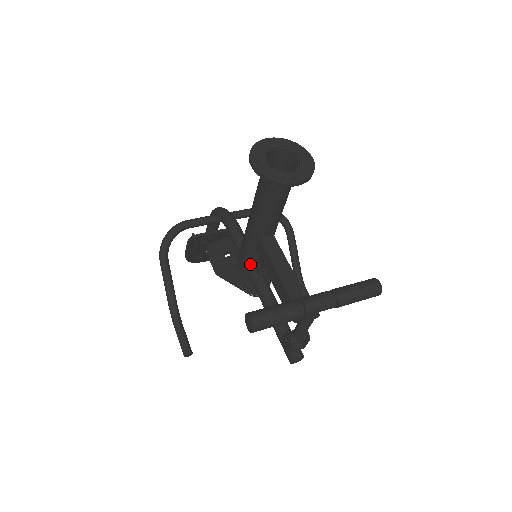
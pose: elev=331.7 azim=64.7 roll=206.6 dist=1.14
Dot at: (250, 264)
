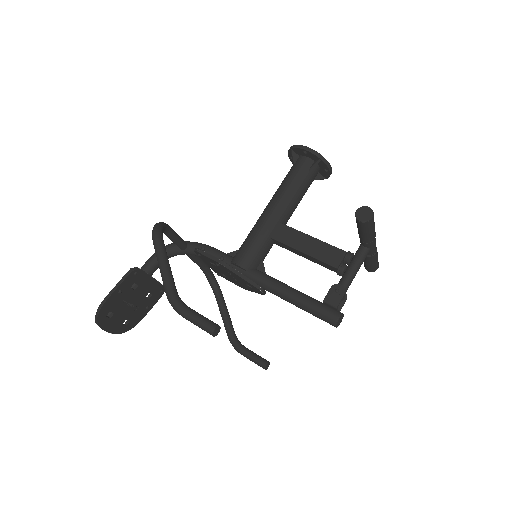
Dot at: (257, 258)
